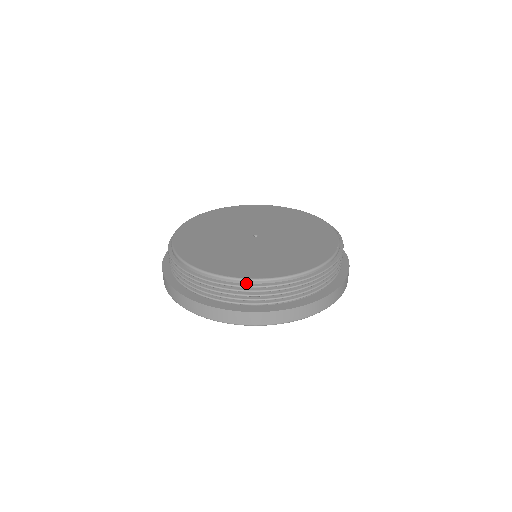
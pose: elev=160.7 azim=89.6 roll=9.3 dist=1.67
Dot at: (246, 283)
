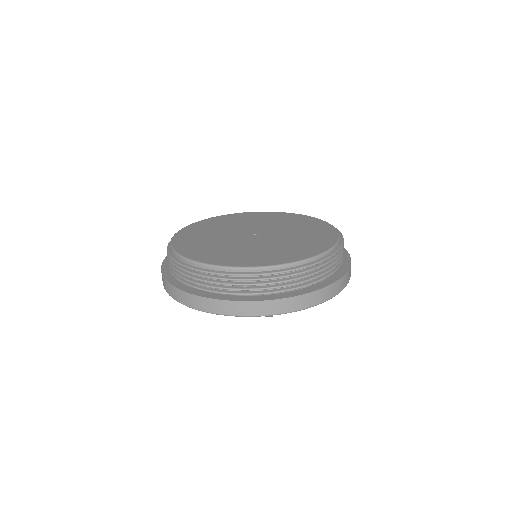
Dot at: (258, 271)
